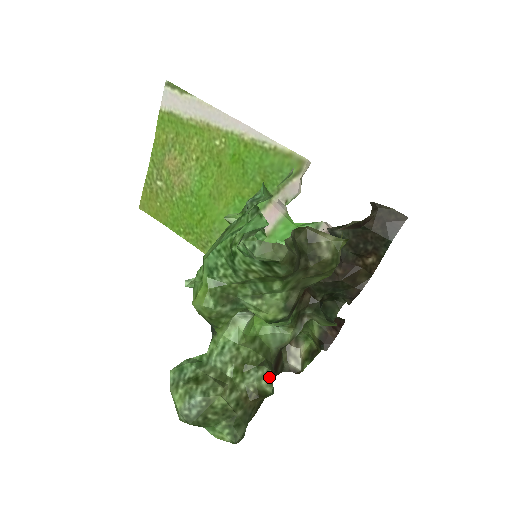
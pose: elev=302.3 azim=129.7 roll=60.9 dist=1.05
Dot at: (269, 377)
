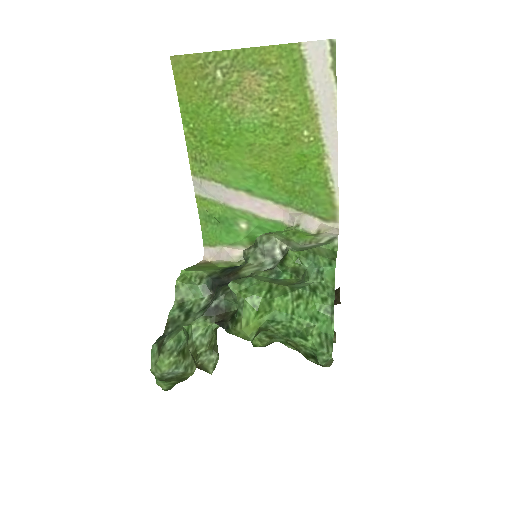
Dot at: (216, 363)
